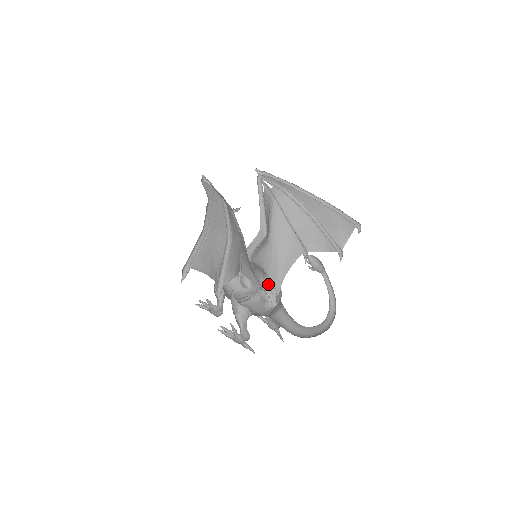
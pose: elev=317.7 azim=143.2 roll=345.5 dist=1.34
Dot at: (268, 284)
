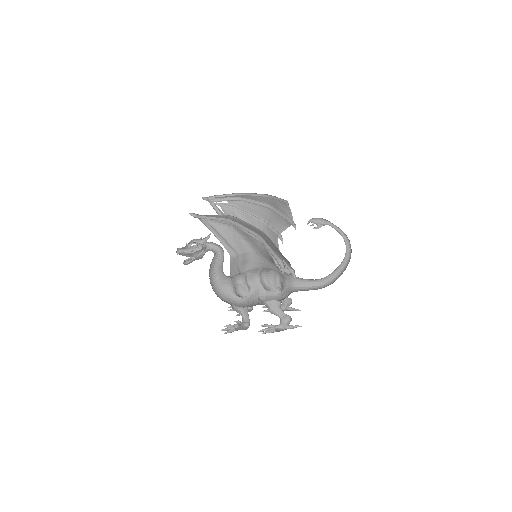
Dot at: (262, 279)
